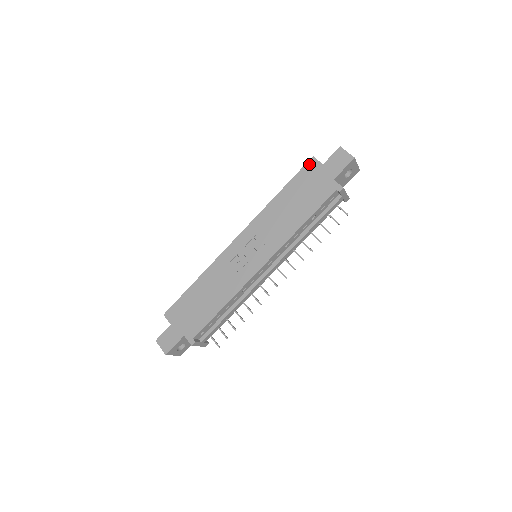
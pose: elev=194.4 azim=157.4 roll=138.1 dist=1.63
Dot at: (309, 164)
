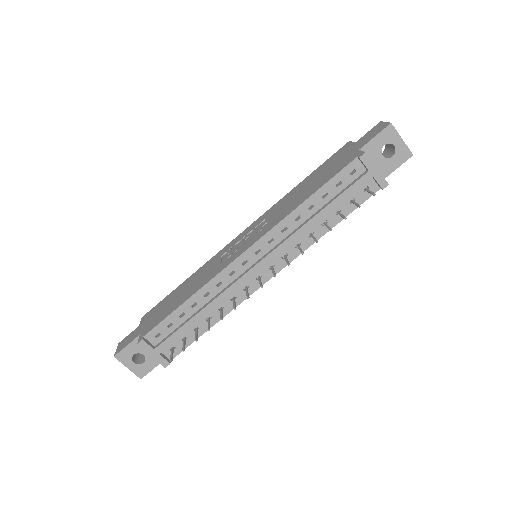
Dot at: (342, 148)
